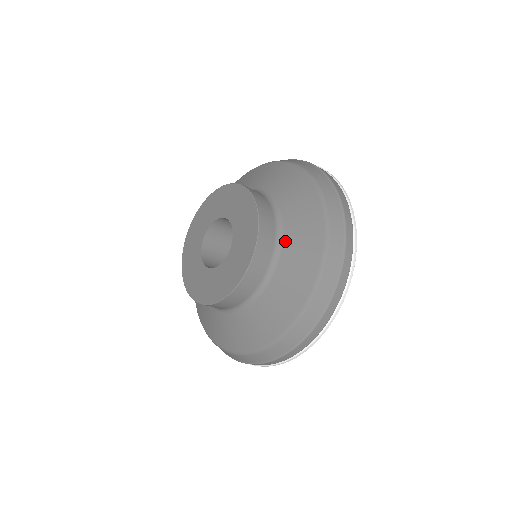
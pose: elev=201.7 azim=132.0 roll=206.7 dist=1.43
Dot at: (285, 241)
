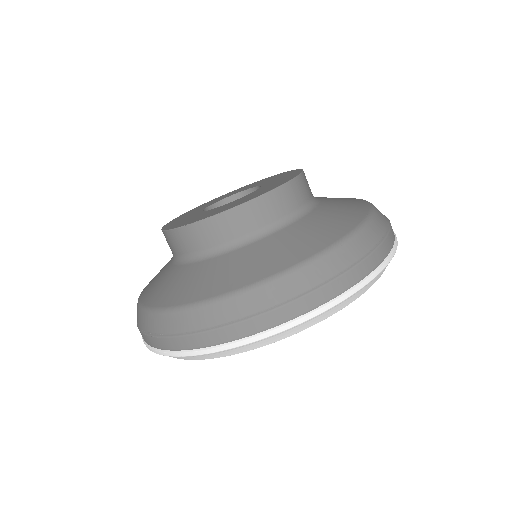
Dot at: (311, 214)
